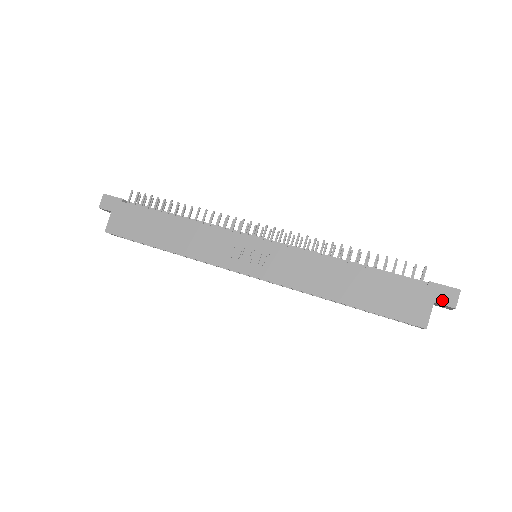
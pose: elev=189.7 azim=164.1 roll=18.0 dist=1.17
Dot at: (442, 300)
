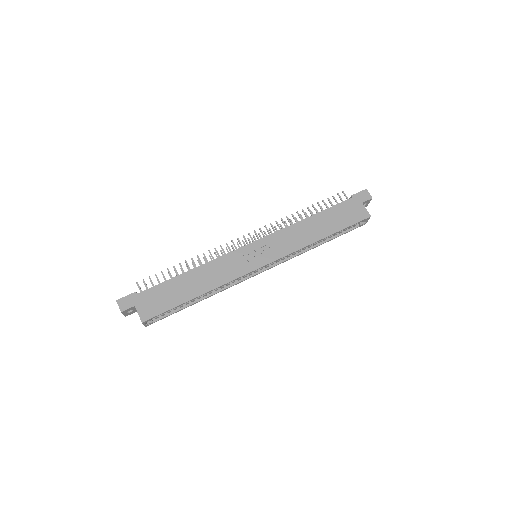
Dot at: (364, 199)
